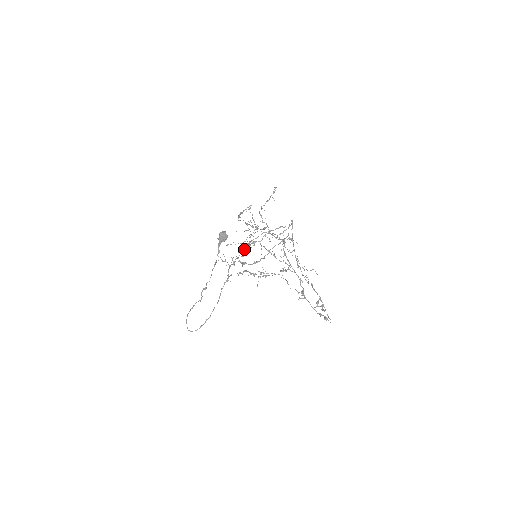
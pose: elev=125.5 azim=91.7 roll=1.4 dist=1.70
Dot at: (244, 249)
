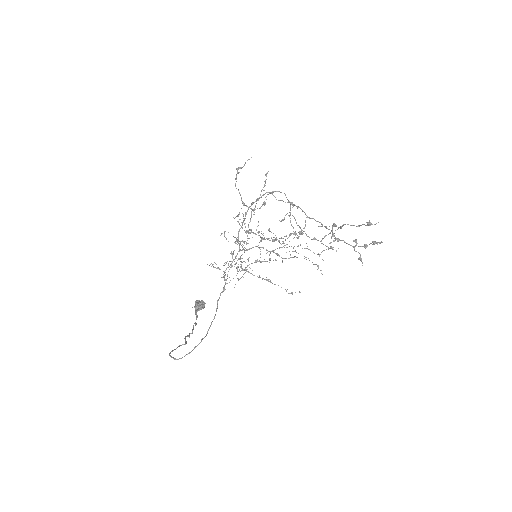
Dot at: (240, 250)
